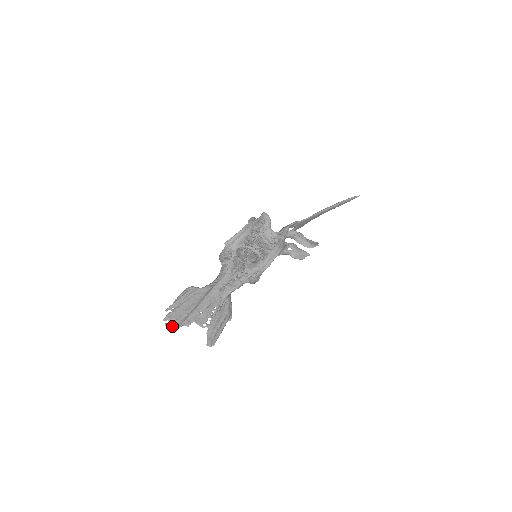
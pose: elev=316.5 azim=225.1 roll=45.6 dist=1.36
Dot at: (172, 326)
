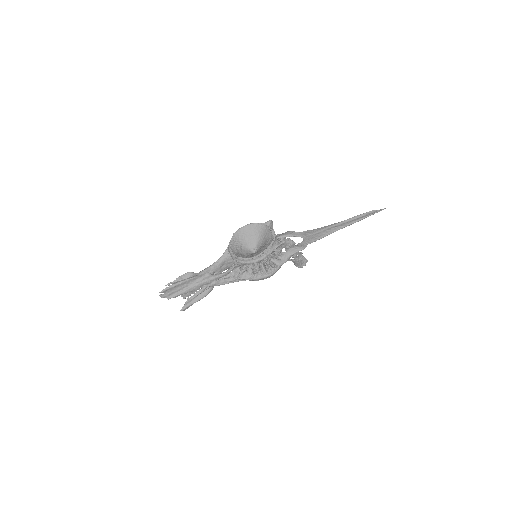
Dot at: (164, 297)
